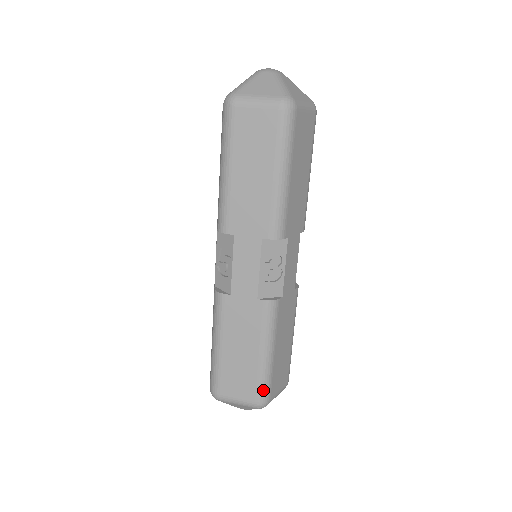
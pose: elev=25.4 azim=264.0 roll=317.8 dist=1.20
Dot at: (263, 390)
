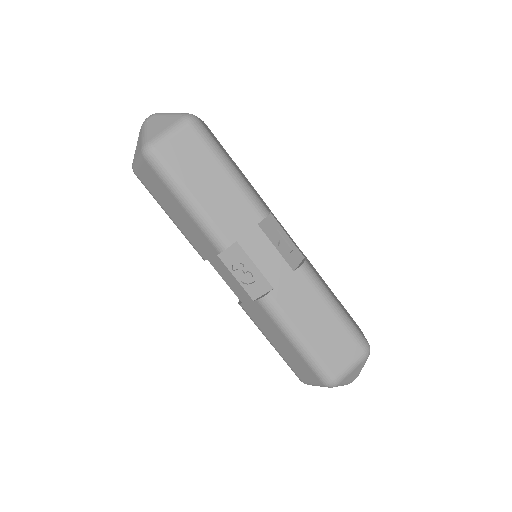
Dot at: (319, 372)
